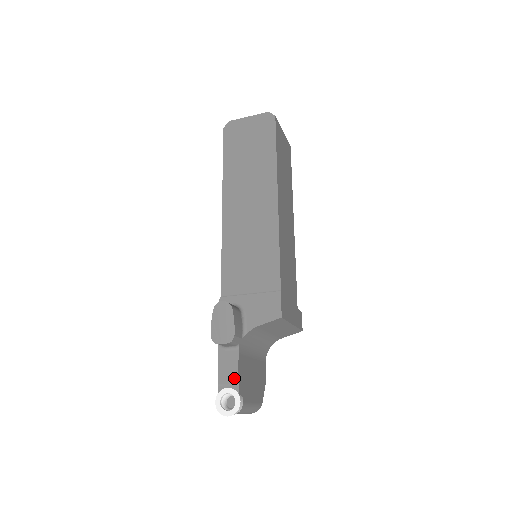
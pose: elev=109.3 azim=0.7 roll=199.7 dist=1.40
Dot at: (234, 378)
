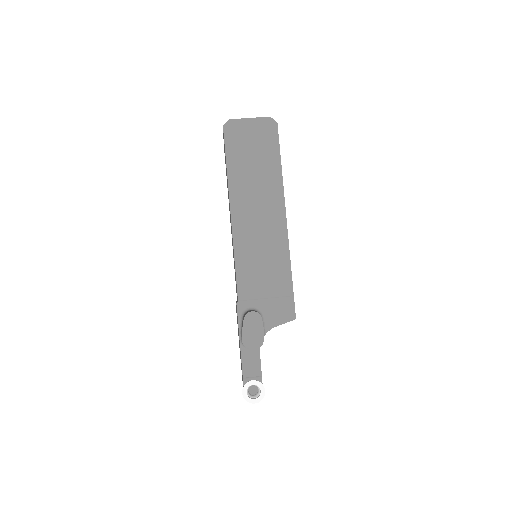
Dot at: (258, 372)
